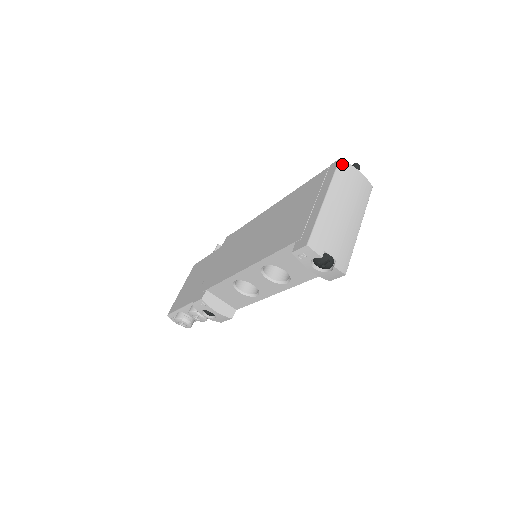
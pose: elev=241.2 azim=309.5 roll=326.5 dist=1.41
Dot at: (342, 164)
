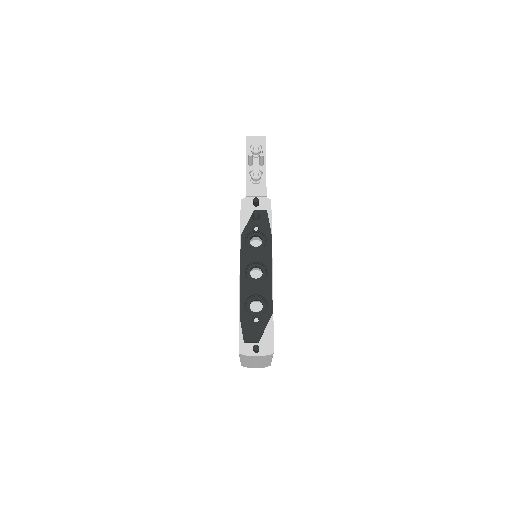
Dot at: (242, 355)
